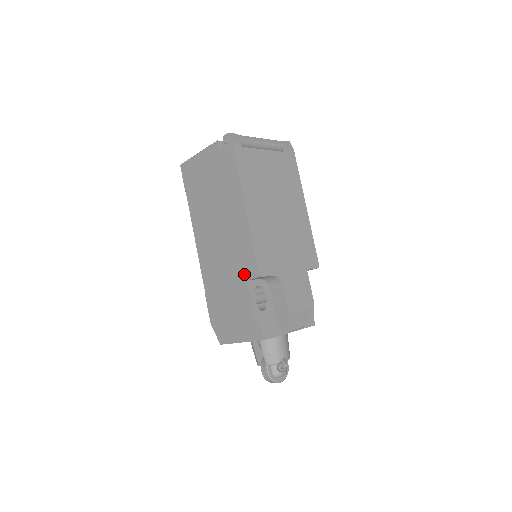
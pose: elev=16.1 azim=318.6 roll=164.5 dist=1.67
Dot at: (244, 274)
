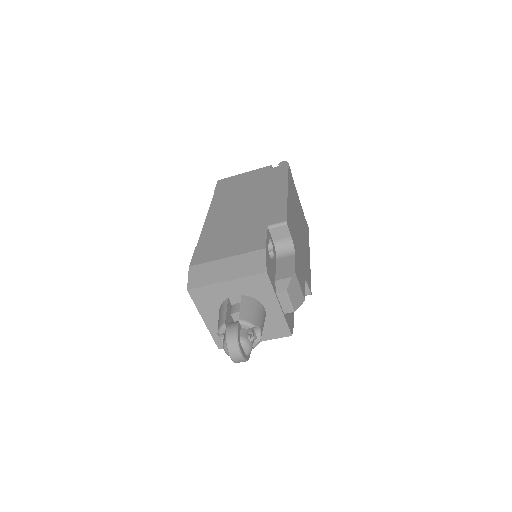
Dot at: (265, 223)
